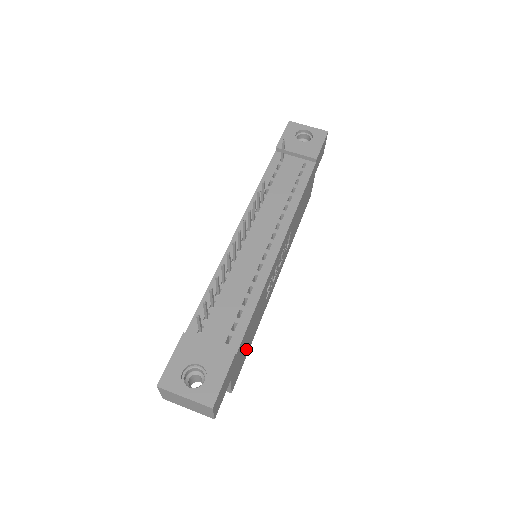
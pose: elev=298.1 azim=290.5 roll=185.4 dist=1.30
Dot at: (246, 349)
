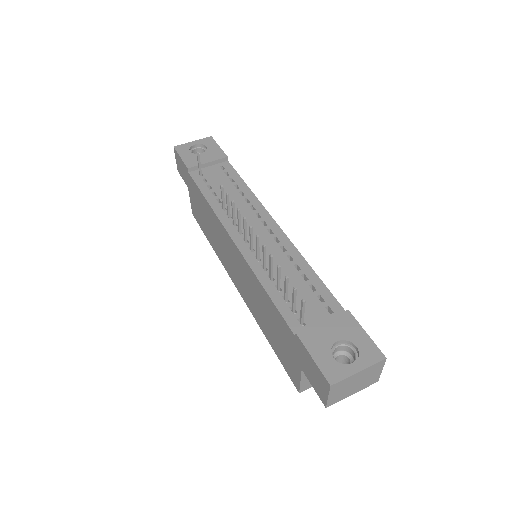
Dot at: occluded
